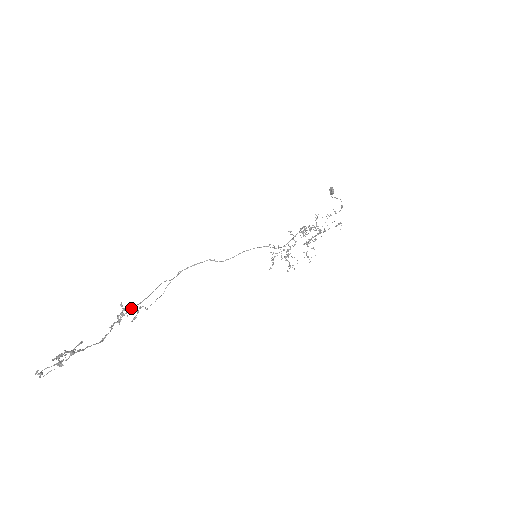
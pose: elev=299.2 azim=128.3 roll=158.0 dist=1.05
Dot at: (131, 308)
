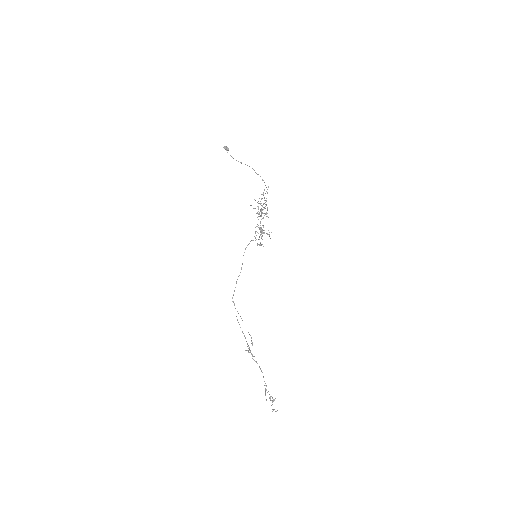
Dot at: (247, 344)
